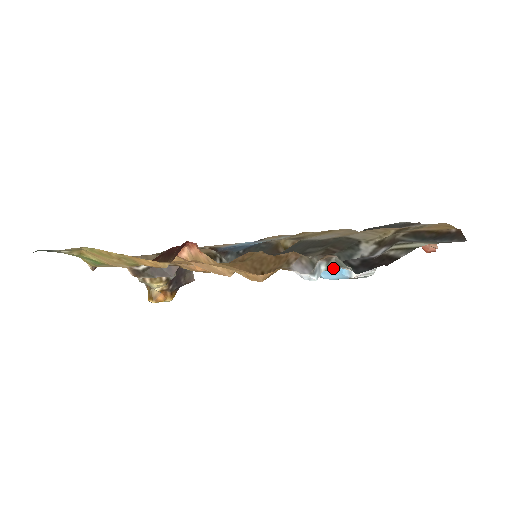
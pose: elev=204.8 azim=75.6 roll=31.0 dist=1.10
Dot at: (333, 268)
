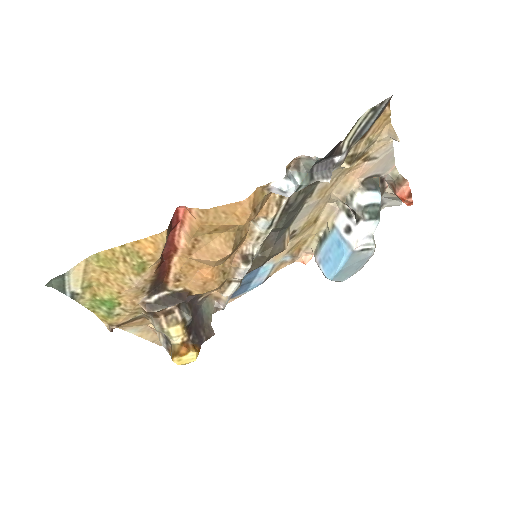
Dot at: (307, 180)
